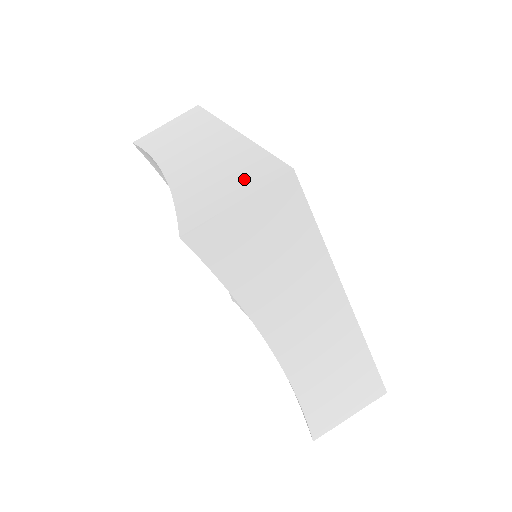
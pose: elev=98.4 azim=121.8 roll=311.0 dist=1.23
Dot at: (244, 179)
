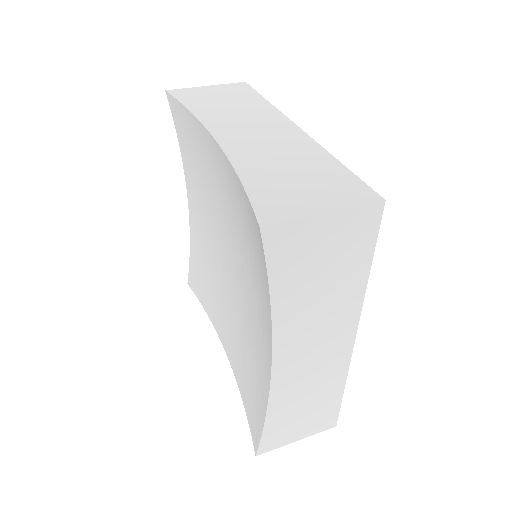
Dot at: occluded
